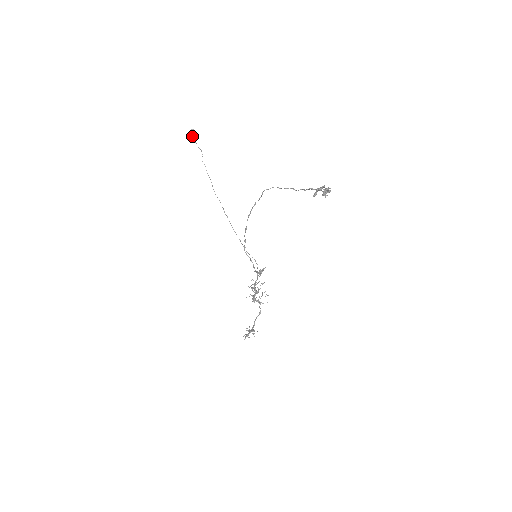
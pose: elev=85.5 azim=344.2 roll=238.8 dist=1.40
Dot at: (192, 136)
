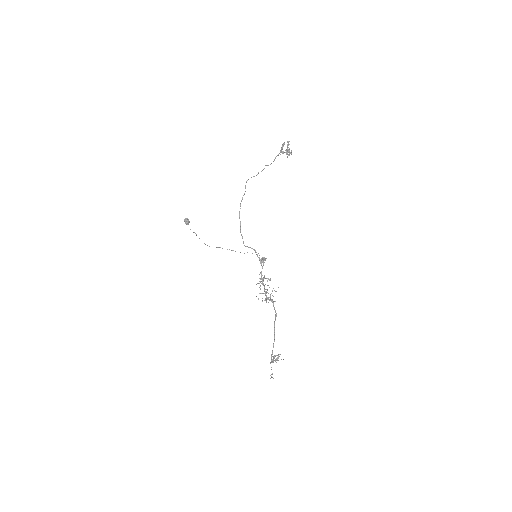
Dot at: (186, 223)
